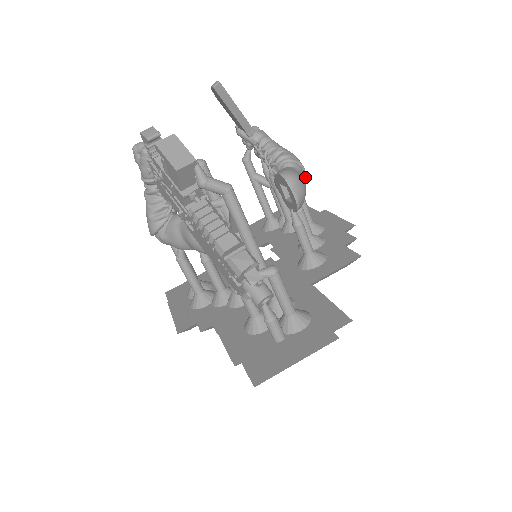
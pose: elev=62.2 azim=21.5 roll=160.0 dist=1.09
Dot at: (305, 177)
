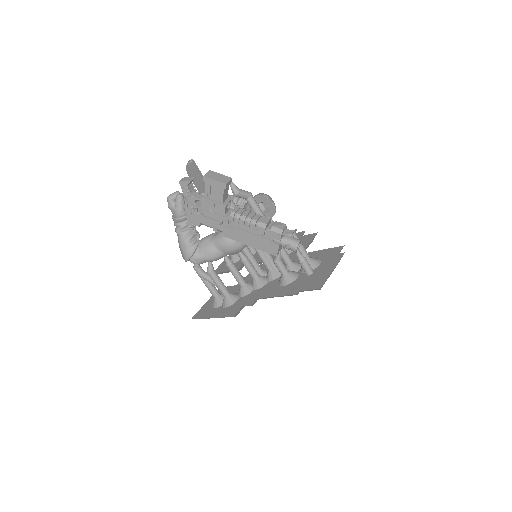
Dot at: occluded
